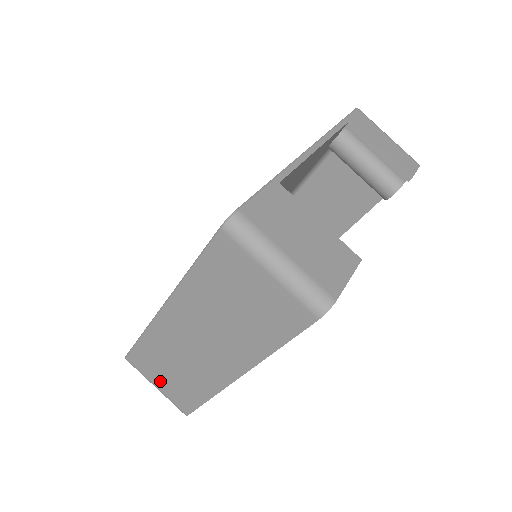
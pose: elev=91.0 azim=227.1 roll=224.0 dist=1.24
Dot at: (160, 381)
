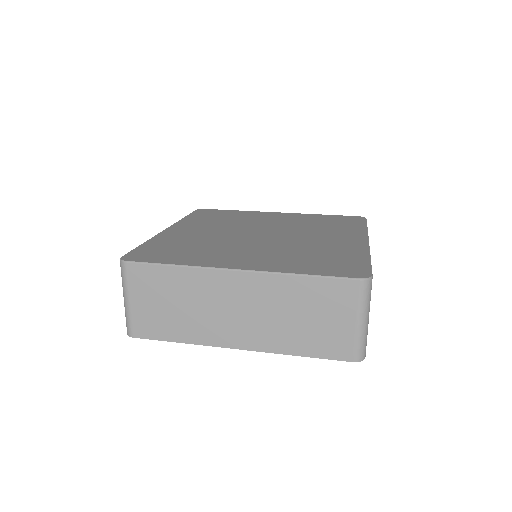
Dot at: (143, 301)
